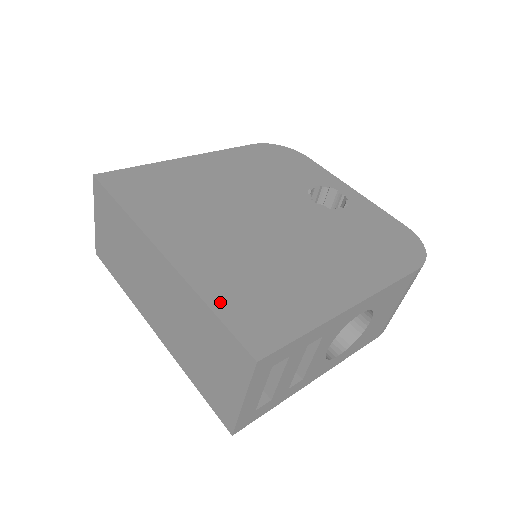
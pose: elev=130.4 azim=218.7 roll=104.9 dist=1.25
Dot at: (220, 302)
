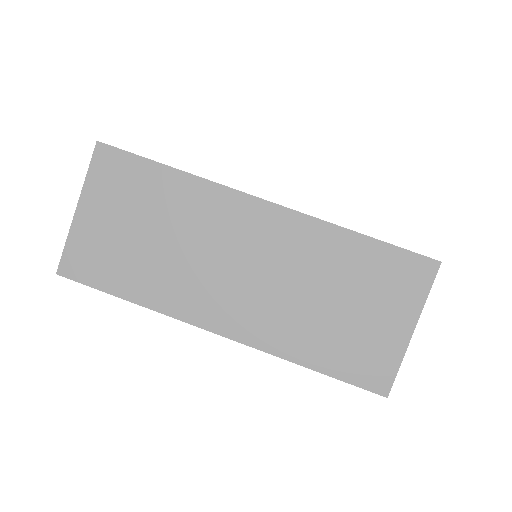
Dot at: occluded
